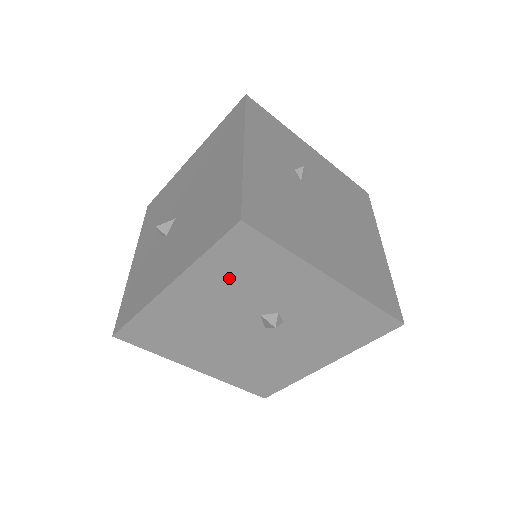
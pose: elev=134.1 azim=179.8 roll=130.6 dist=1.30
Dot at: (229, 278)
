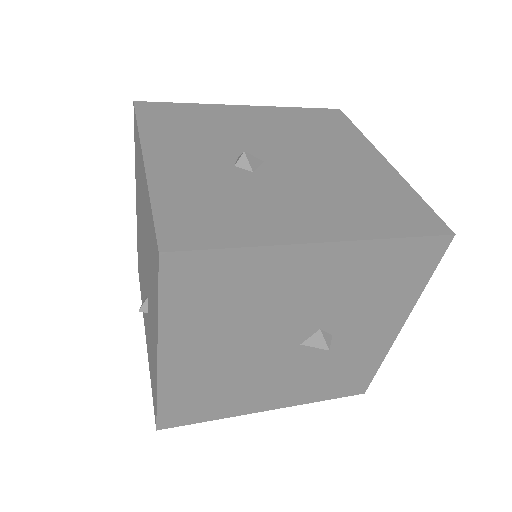
Dot at: (368, 276)
